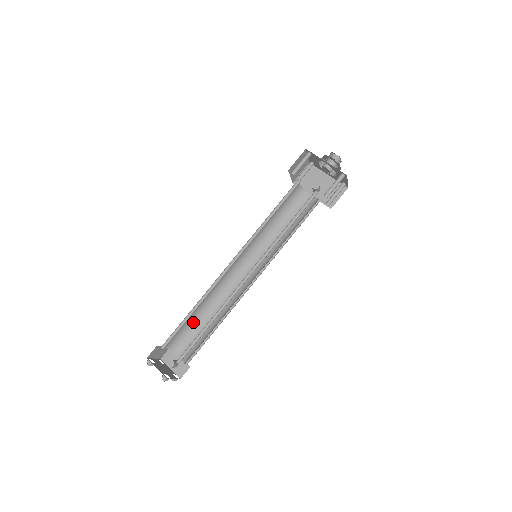
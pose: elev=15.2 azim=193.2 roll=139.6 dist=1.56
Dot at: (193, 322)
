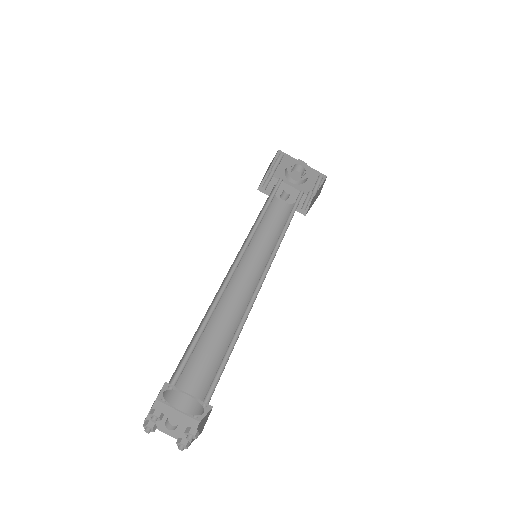
Dot at: occluded
